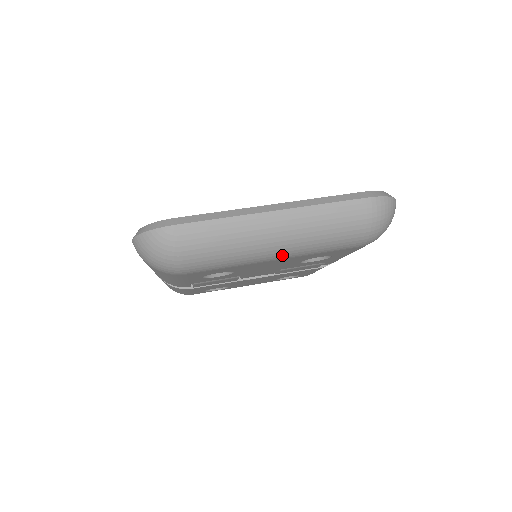
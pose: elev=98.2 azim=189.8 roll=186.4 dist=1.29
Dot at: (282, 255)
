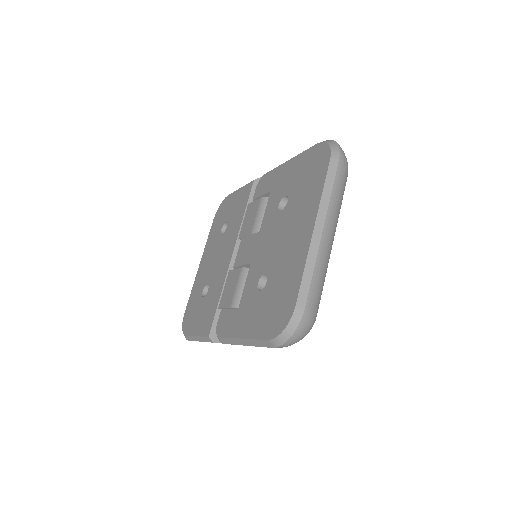
Dot at: occluded
